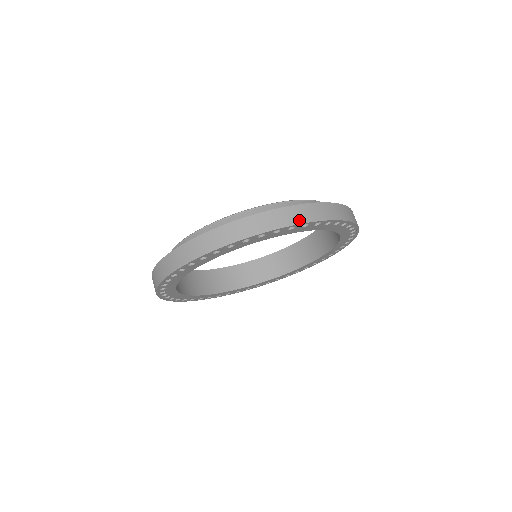
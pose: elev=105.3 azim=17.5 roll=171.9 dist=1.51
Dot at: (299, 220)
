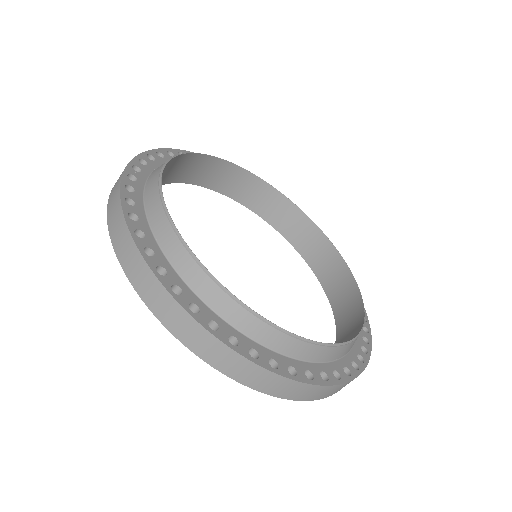
Dot at: (268, 390)
